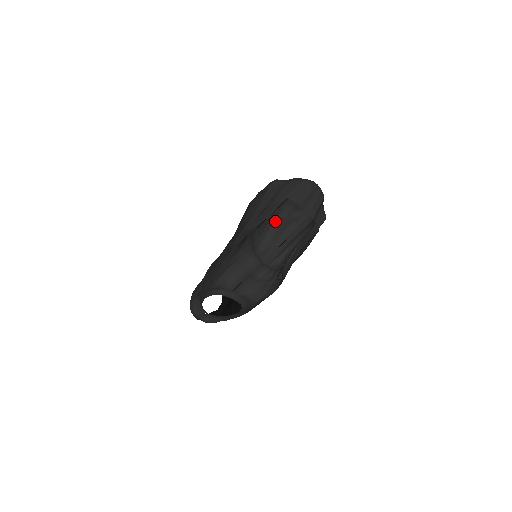
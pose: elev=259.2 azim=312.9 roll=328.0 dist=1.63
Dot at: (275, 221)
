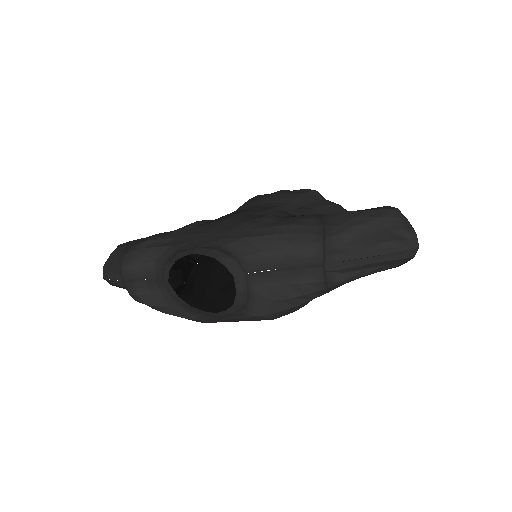
Dot at: (370, 221)
